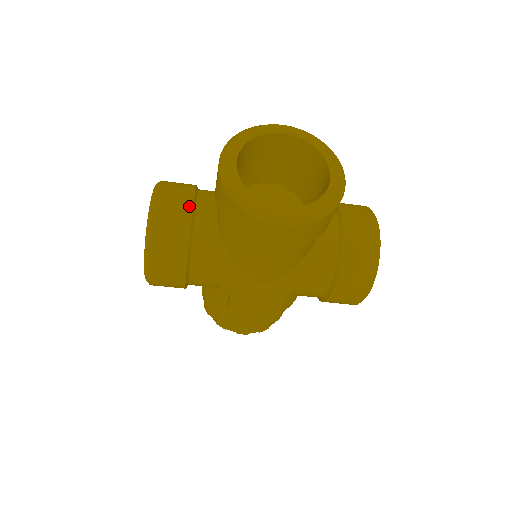
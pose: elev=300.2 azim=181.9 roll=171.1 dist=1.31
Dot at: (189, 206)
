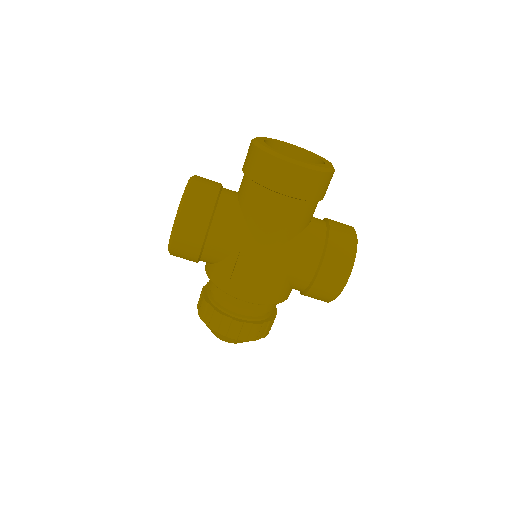
Dot at: (218, 184)
